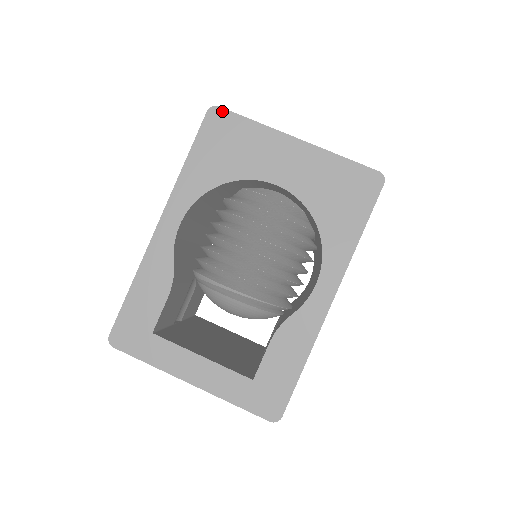
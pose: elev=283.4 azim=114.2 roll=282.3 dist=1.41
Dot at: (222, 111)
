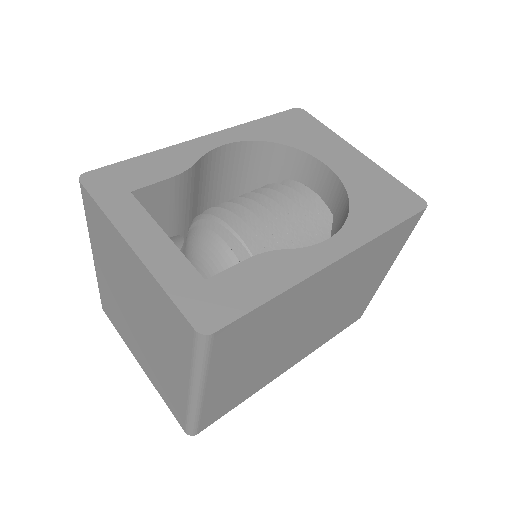
Dot at: (306, 113)
